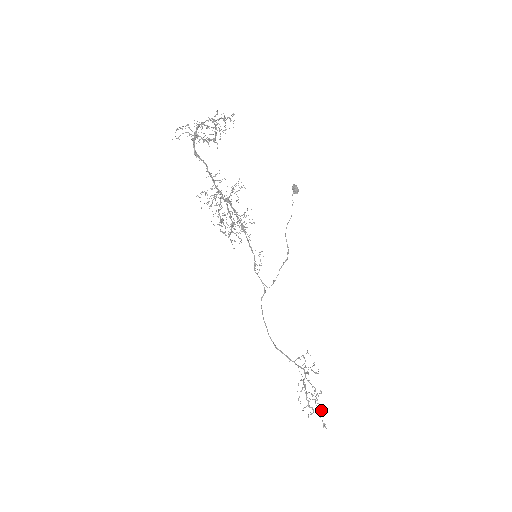
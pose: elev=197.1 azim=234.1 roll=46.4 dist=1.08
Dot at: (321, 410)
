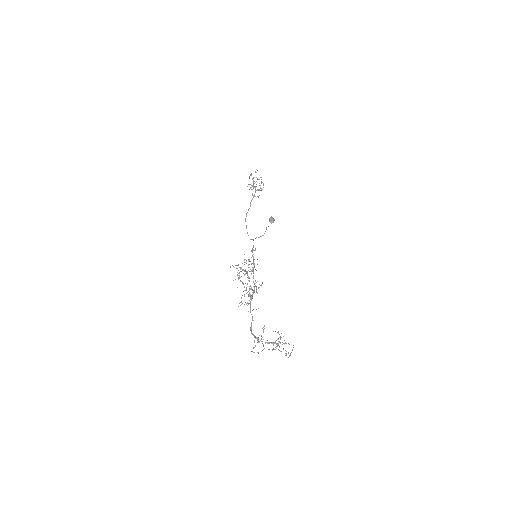
Dot at: occluded
